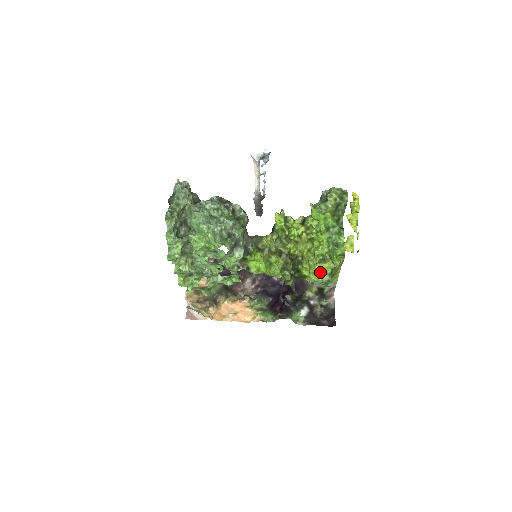
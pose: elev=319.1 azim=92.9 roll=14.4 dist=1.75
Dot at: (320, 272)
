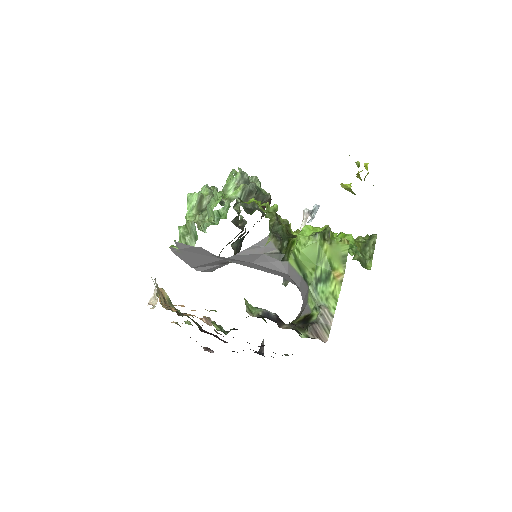
Dot at: (310, 229)
